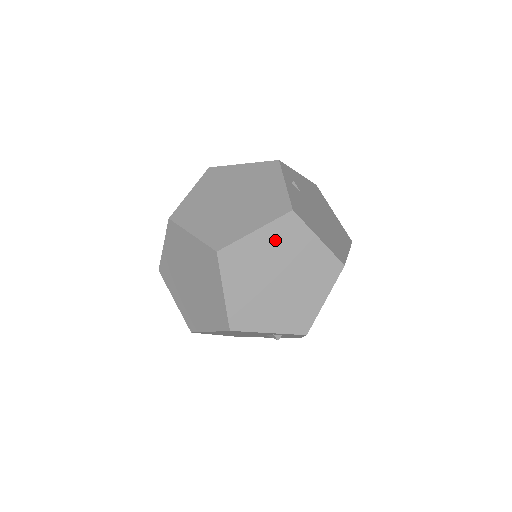
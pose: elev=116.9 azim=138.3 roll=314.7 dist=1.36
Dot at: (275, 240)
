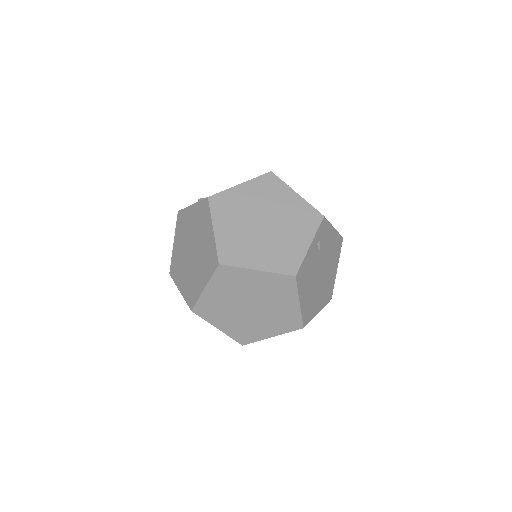
Dot at: (267, 284)
